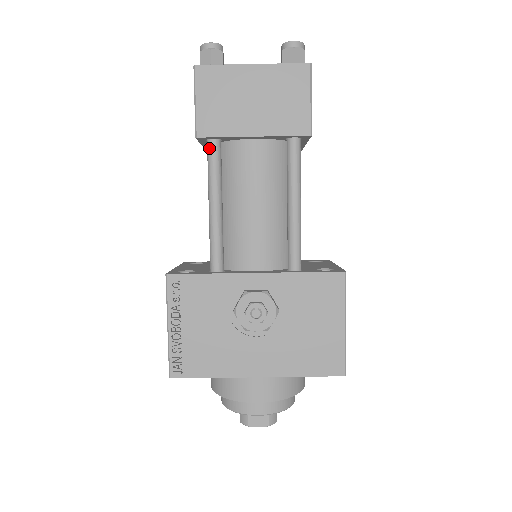
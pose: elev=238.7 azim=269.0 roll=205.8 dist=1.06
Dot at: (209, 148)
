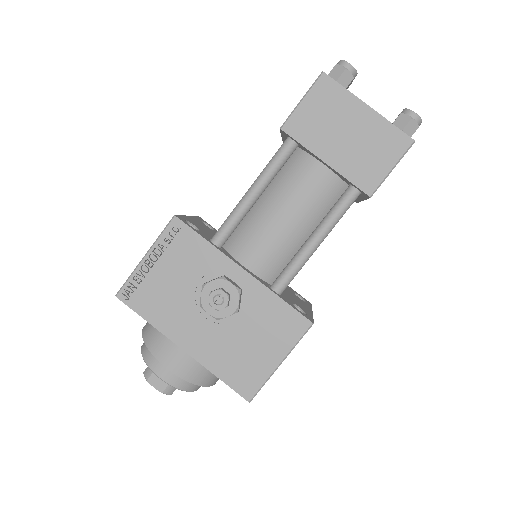
Dot at: (284, 144)
